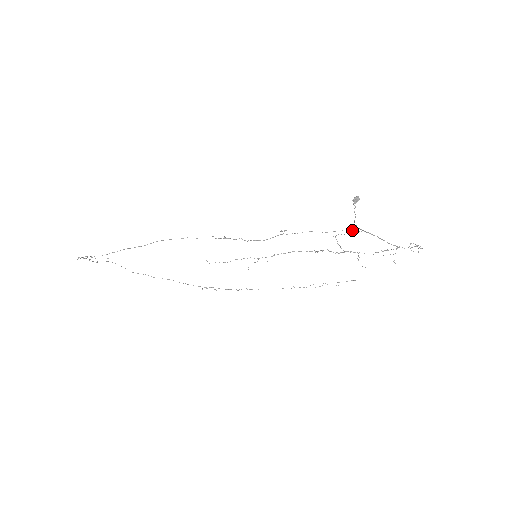
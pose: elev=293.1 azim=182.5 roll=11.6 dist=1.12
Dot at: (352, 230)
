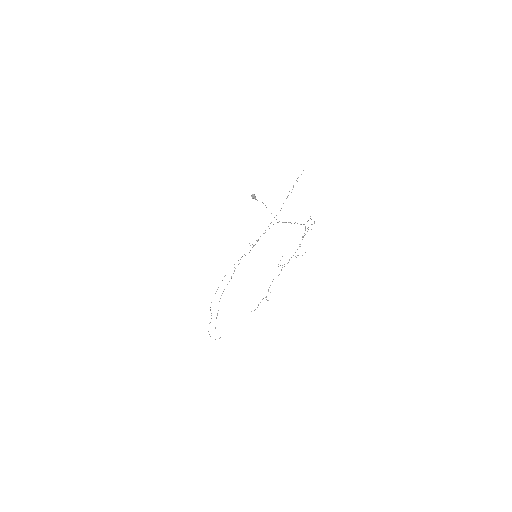
Dot at: occluded
